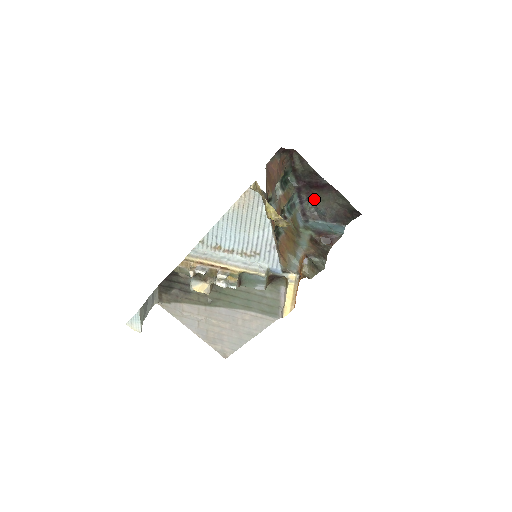
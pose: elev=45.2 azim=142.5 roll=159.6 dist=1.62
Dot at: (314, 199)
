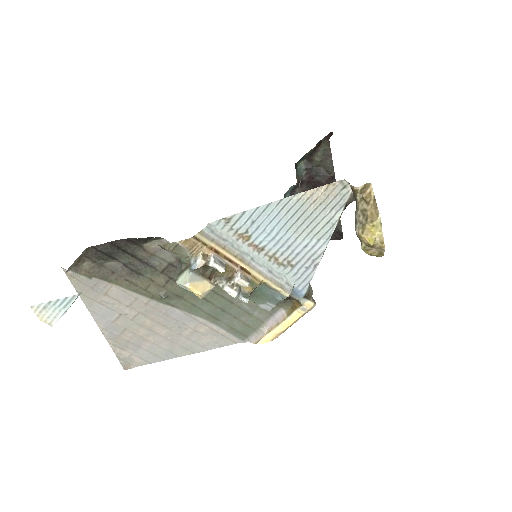
Dot at: occluded
